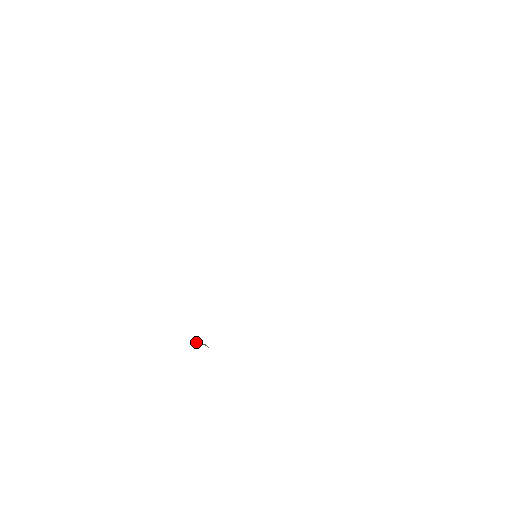
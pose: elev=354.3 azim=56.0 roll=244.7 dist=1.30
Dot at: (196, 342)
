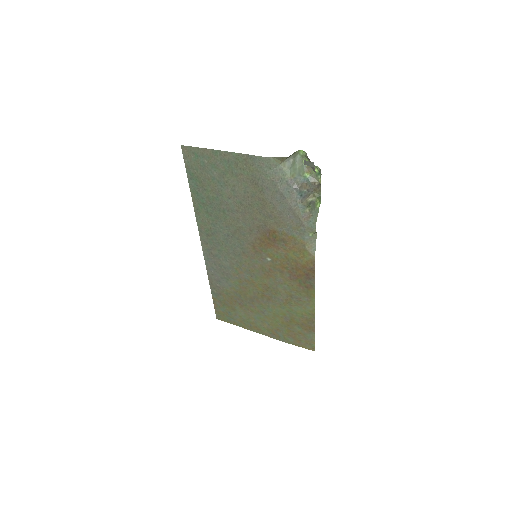
Dot at: (313, 201)
